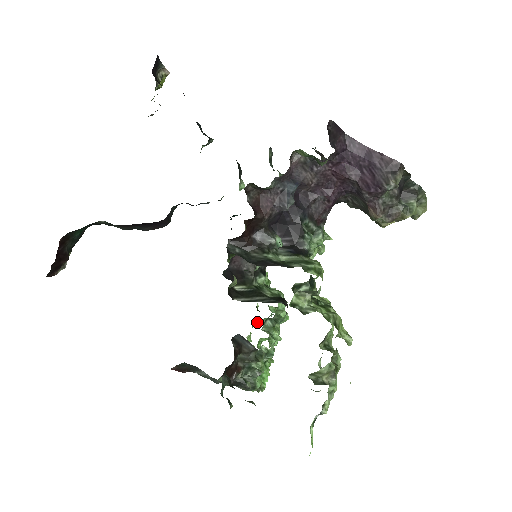
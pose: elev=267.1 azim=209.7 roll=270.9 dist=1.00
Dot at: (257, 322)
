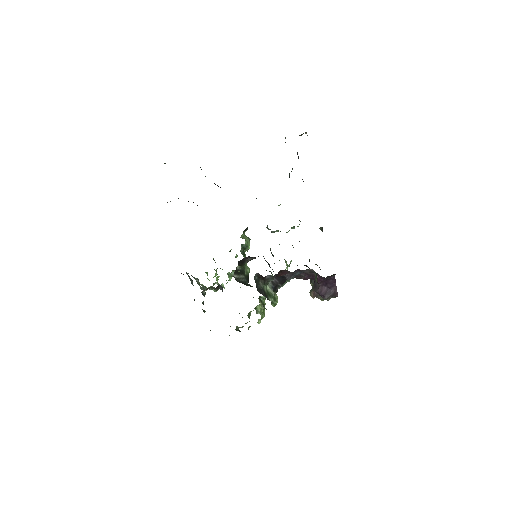
Dot at: occluded
